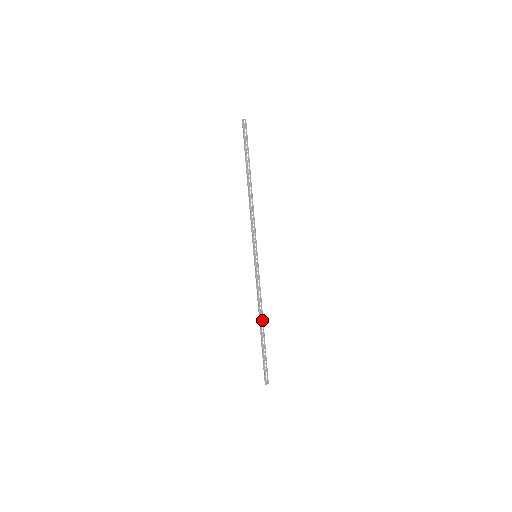
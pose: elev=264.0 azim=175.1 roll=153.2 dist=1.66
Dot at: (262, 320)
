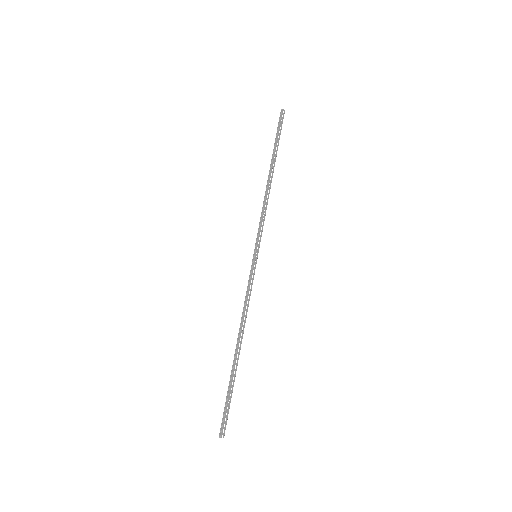
Dot at: (241, 340)
